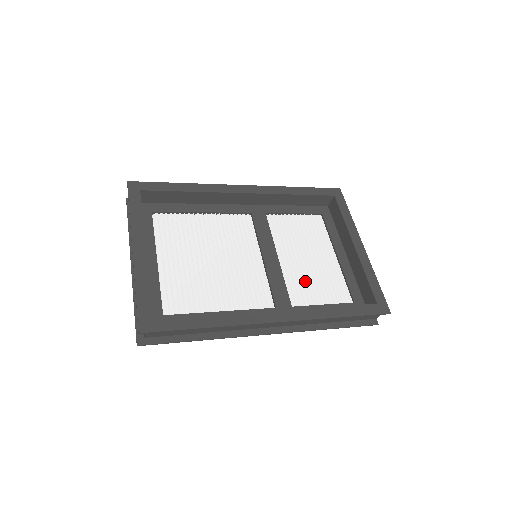
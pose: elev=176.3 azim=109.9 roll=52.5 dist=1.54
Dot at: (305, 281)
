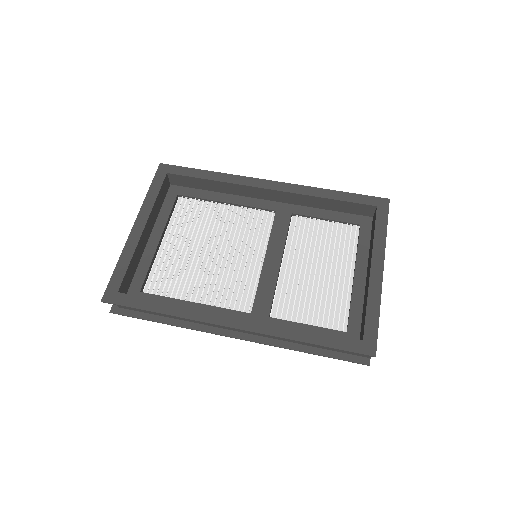
Dot at: (300, 294)
